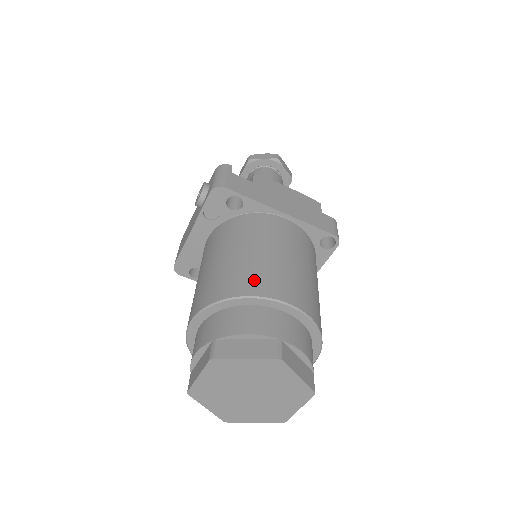
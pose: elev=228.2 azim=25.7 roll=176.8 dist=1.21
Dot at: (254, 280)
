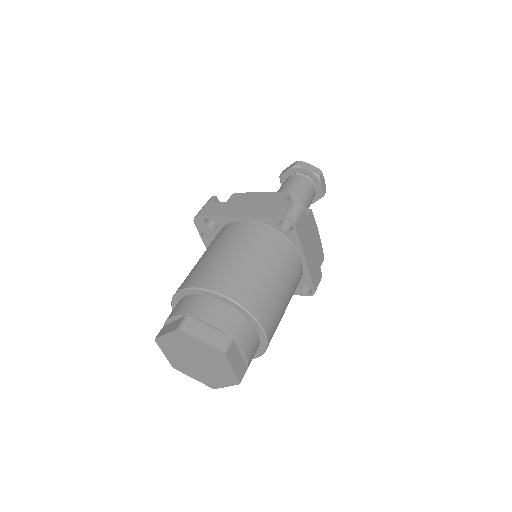
Dot at: (189, 278)
